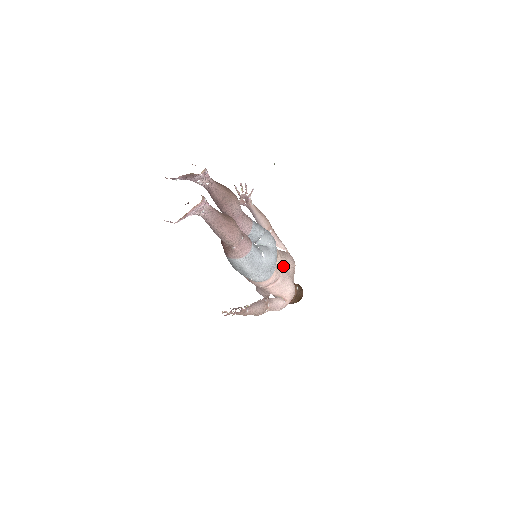
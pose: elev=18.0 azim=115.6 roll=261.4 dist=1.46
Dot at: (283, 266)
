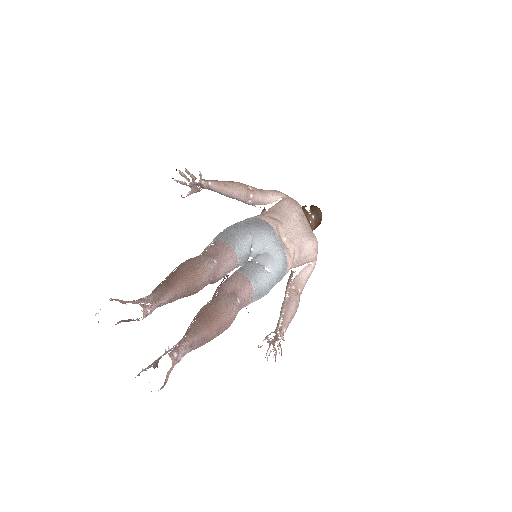
Dot at: (290, 232)
